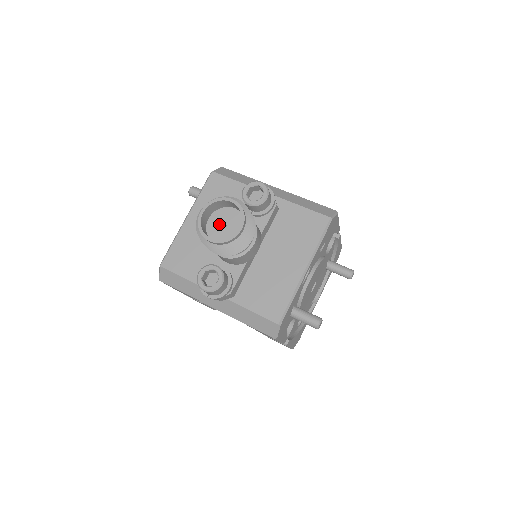
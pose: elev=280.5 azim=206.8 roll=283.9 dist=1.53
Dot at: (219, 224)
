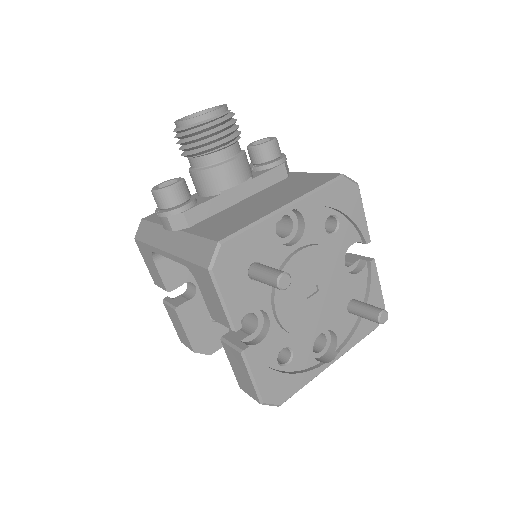
Dot at: occluded
